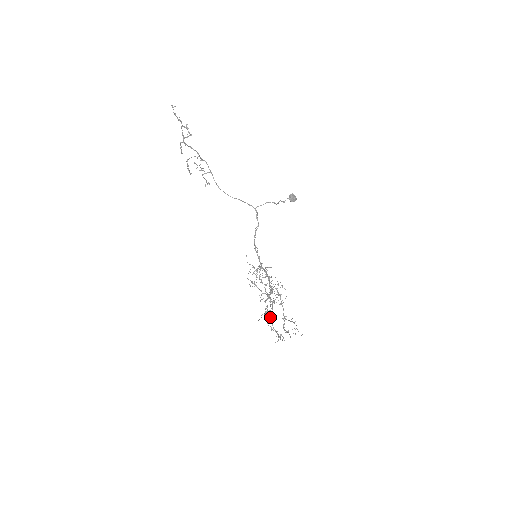
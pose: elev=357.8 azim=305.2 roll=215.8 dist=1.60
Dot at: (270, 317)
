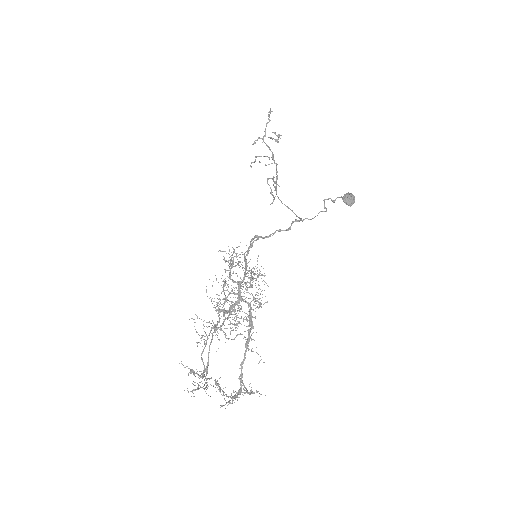
Dot at: (211, 342)
